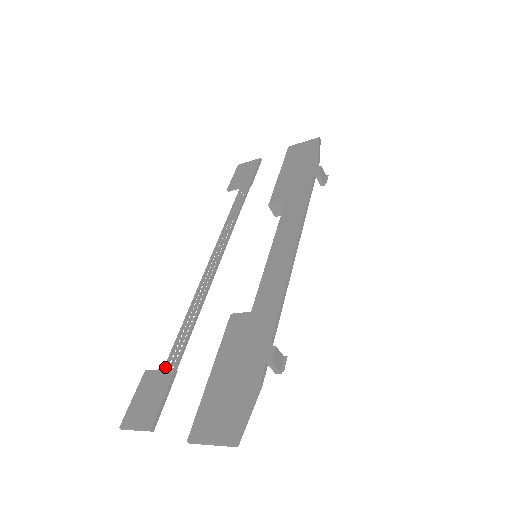
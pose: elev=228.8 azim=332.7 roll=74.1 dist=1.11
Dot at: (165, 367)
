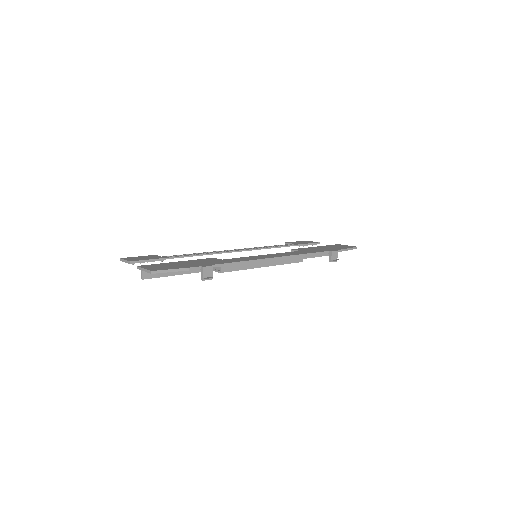
Dot at: (163, 256)
